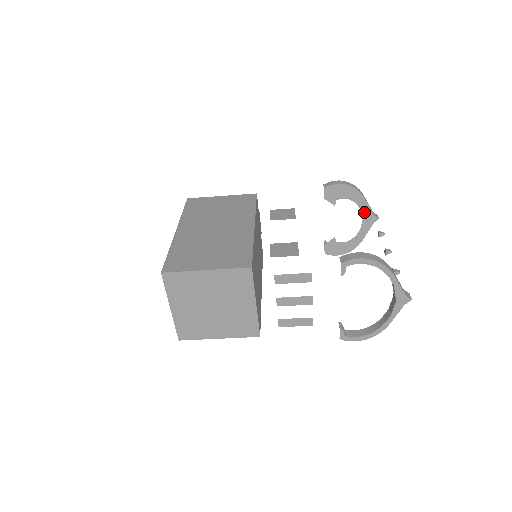
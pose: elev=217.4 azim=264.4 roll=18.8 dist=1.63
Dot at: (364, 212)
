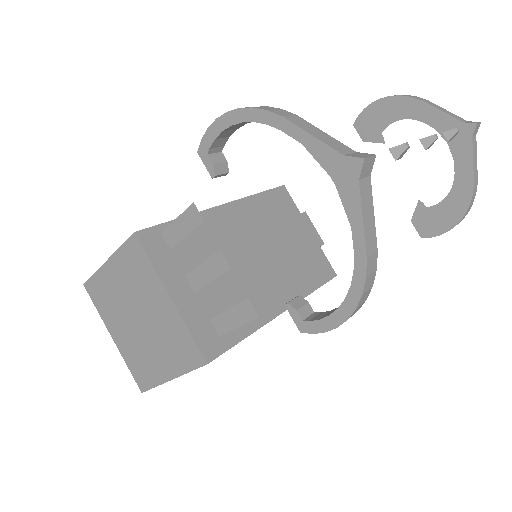
Dot at: (440, 127)
